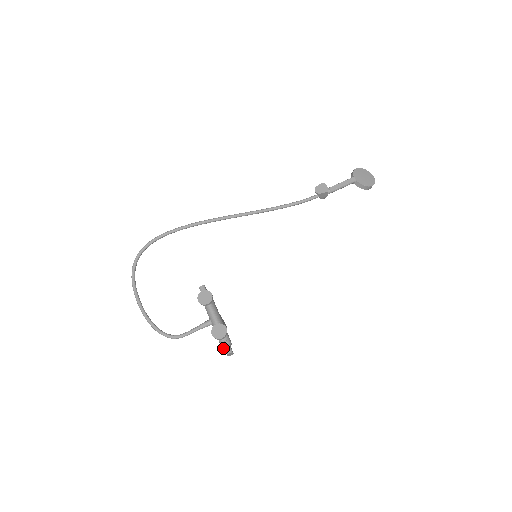
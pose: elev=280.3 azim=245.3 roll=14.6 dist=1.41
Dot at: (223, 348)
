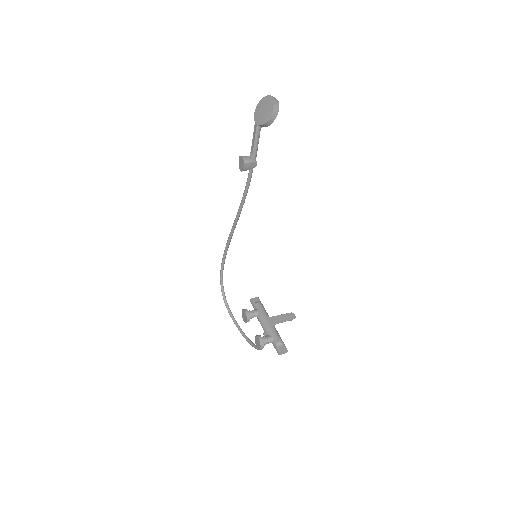
Dot at: occluded
